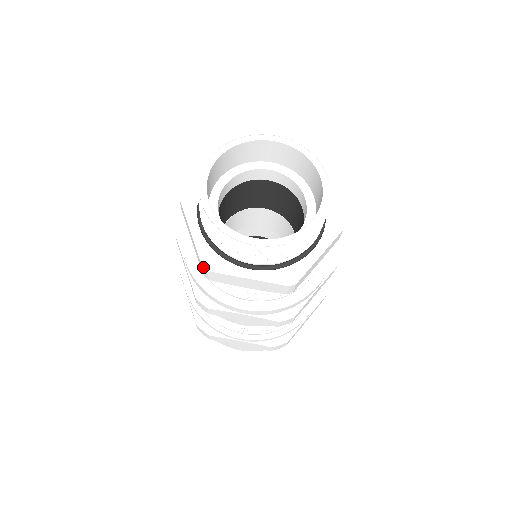
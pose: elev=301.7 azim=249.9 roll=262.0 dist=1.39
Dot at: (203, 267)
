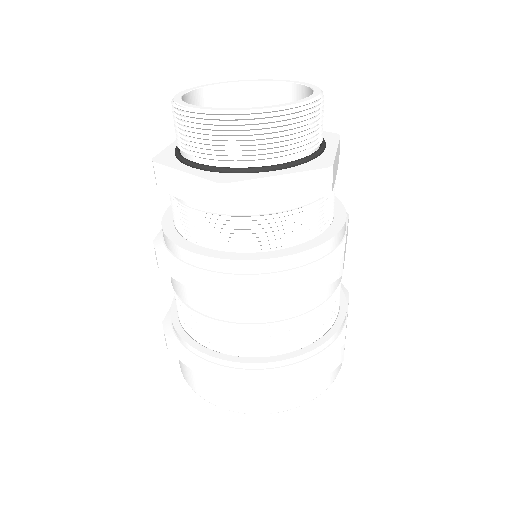
Dot at: (152, 159)
